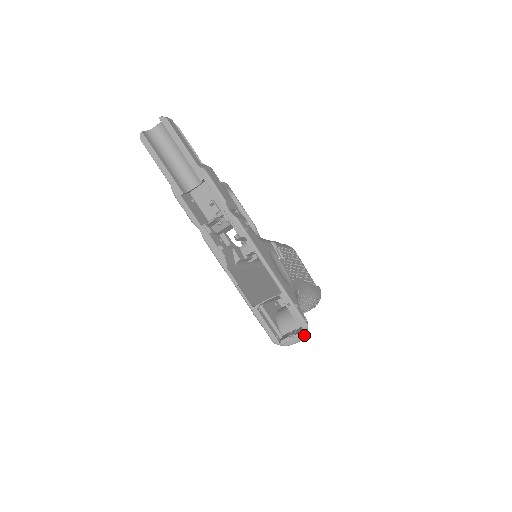
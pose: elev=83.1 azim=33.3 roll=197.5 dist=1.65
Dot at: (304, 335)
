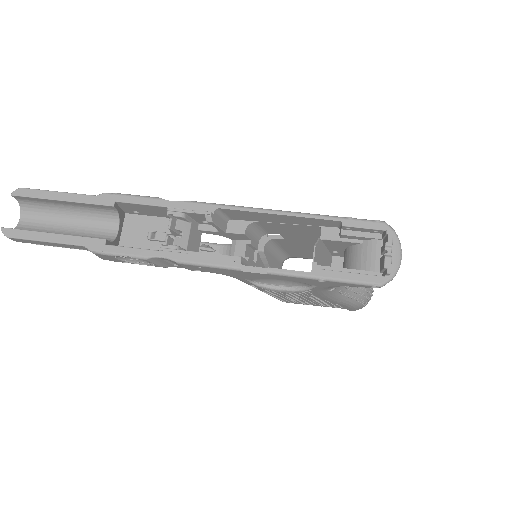
Dot at: (396, 236)
